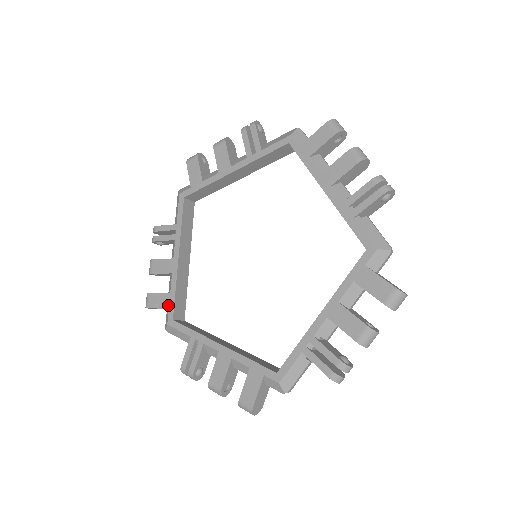
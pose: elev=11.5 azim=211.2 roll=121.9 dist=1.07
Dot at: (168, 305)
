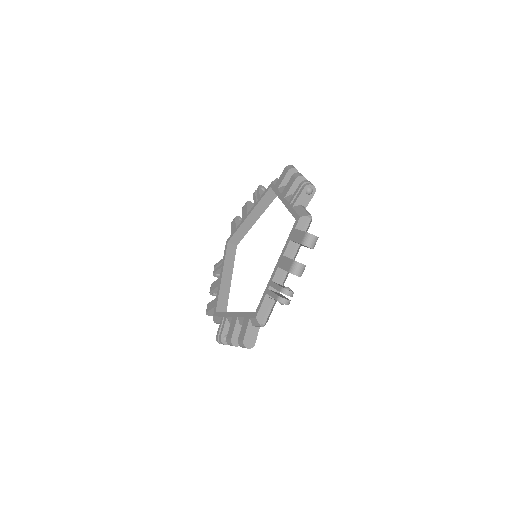
Dot at: (215, 305)
